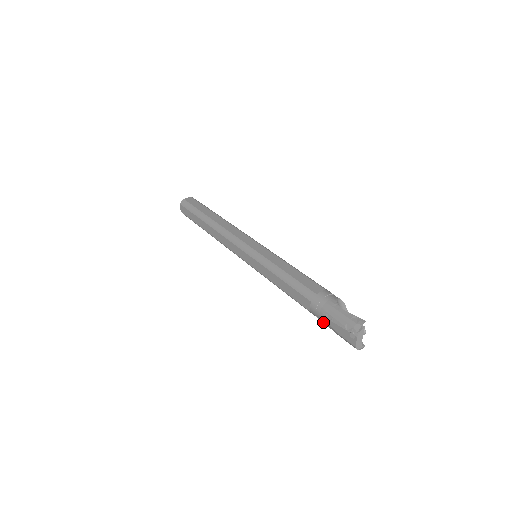
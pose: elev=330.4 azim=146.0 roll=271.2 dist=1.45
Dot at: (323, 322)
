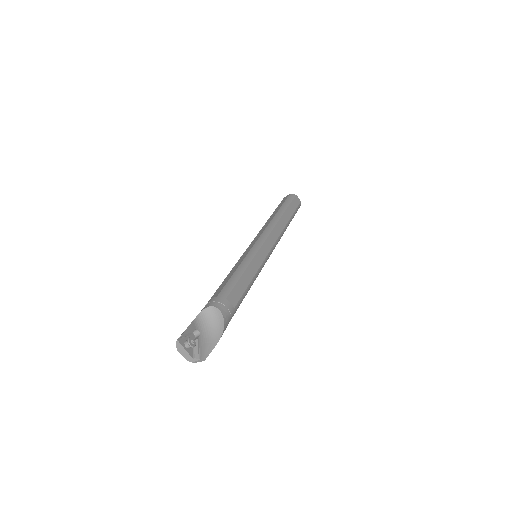
Dot at: occluded
